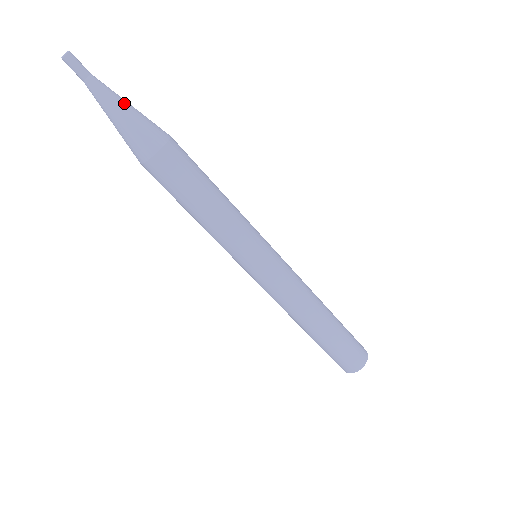
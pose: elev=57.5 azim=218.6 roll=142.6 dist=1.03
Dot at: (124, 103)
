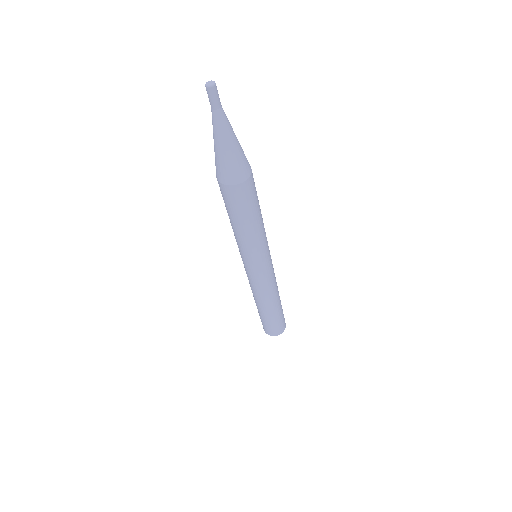
Dot at: (229, 142)
